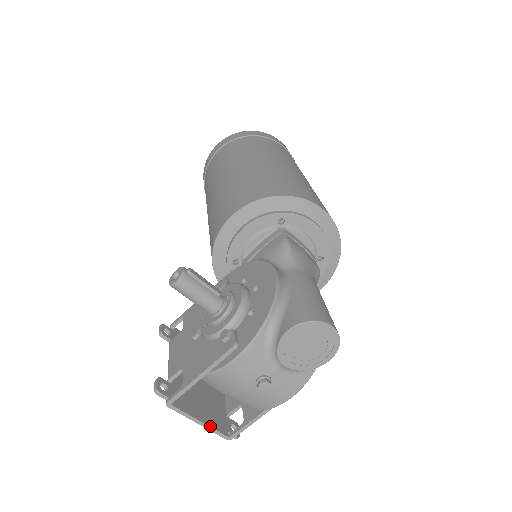
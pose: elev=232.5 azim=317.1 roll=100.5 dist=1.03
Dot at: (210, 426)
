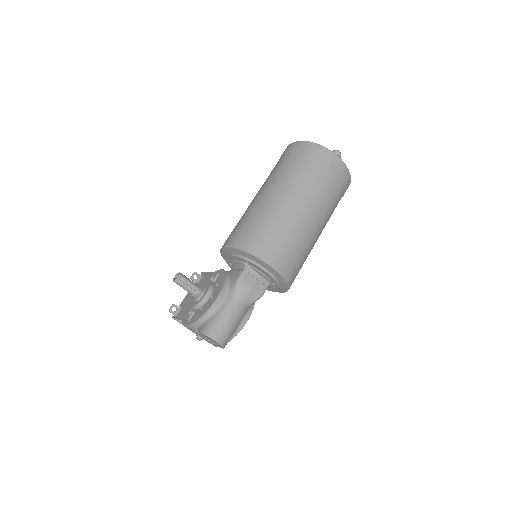
Dot at: occluded
